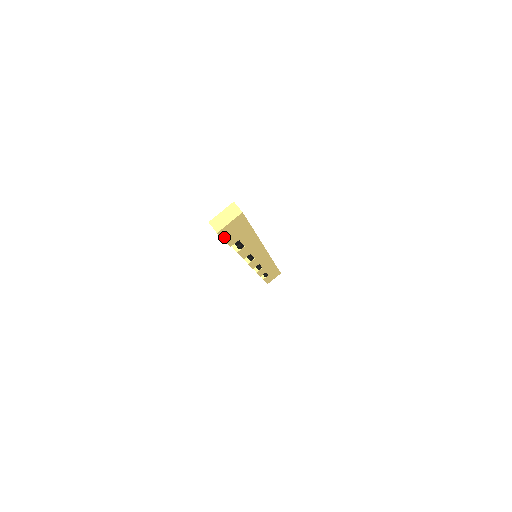
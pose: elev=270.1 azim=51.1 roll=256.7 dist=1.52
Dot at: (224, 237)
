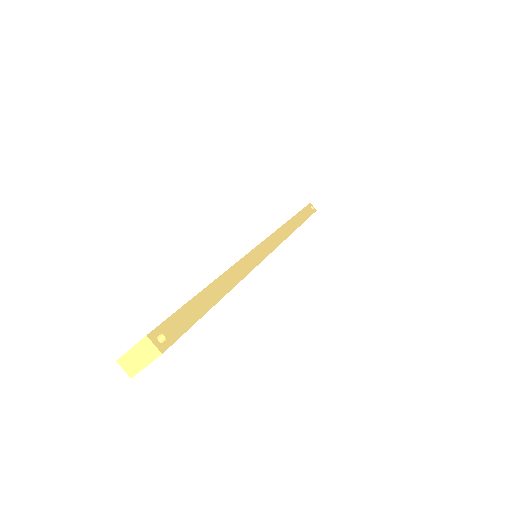
Dot at: occluded
